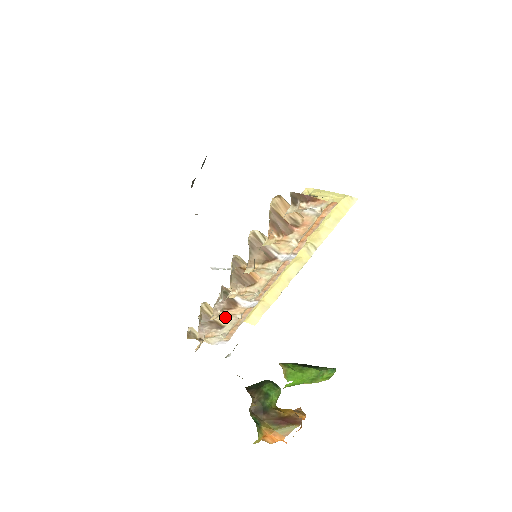
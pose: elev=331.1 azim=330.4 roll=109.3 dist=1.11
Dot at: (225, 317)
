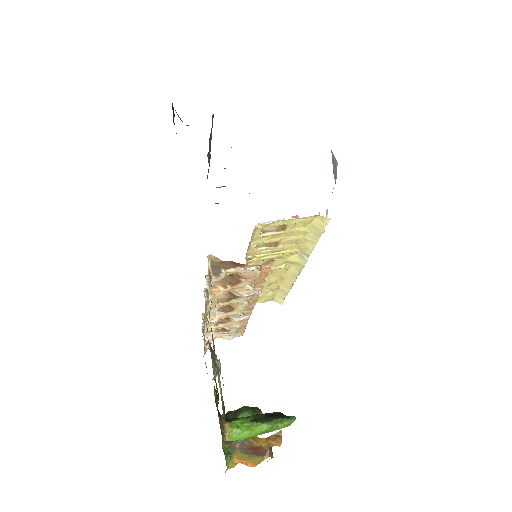
Dot at: (225, 326)
